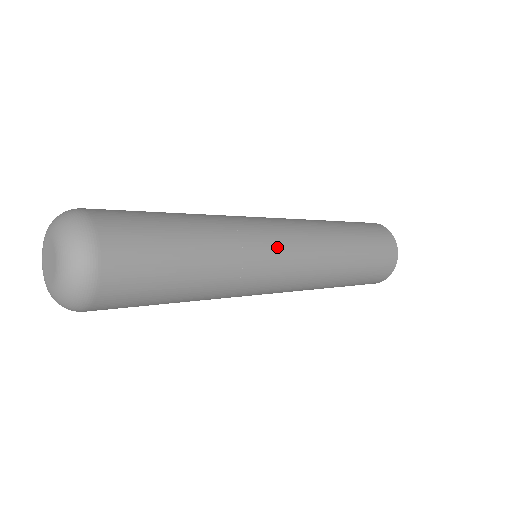
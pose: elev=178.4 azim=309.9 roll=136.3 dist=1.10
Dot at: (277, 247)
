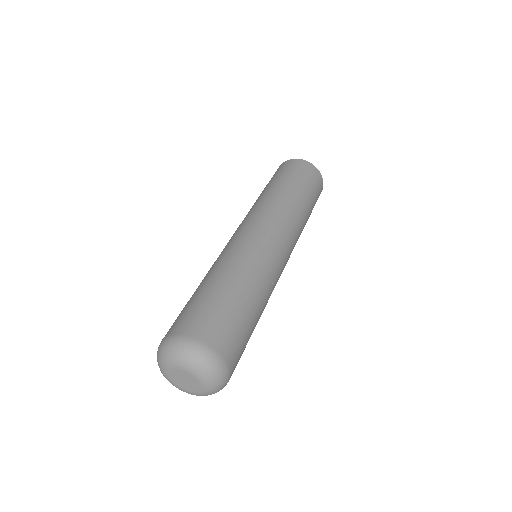
Dot at: (279, 251)
